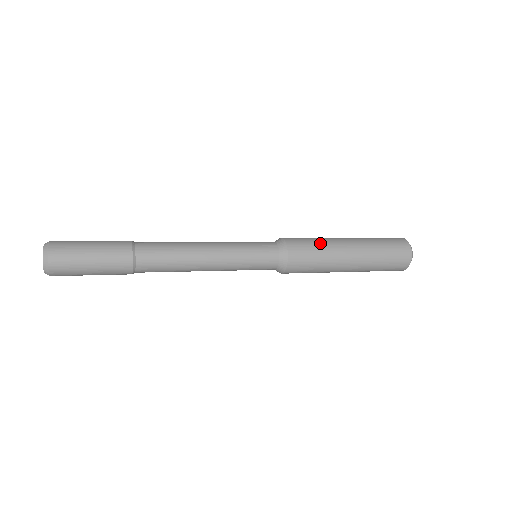
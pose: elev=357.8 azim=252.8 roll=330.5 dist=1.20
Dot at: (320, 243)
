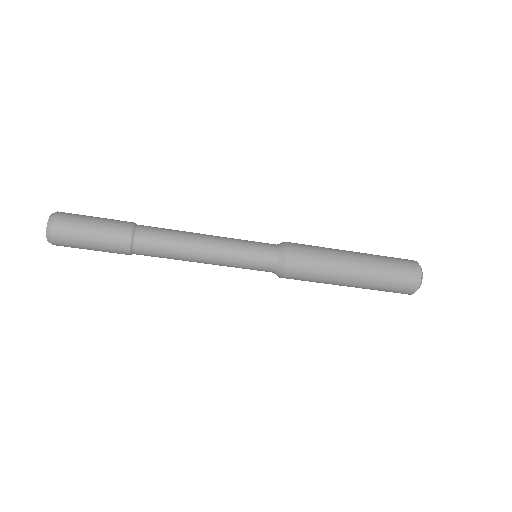
Dot at: occluded
